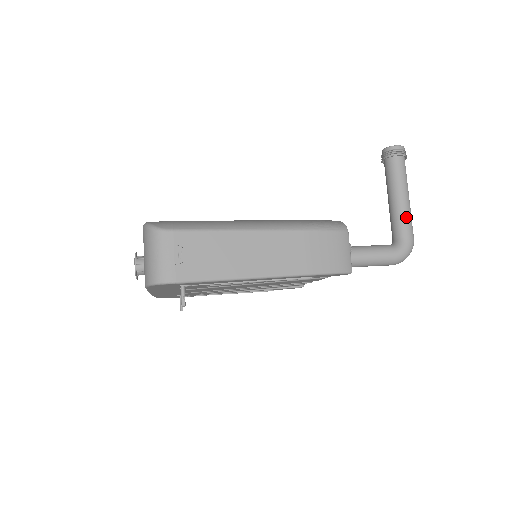
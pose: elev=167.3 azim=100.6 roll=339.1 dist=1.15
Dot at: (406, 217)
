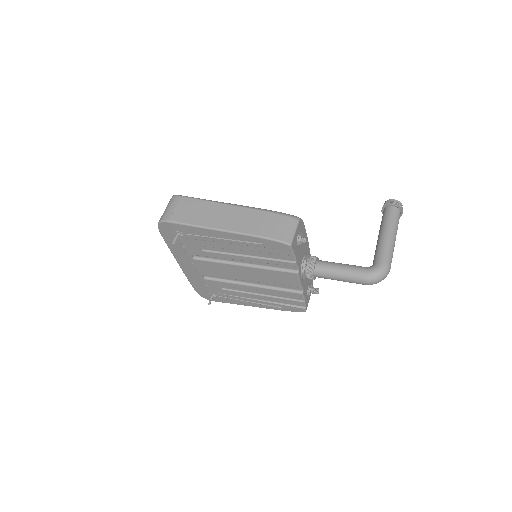
Dot at: (384, 247)
